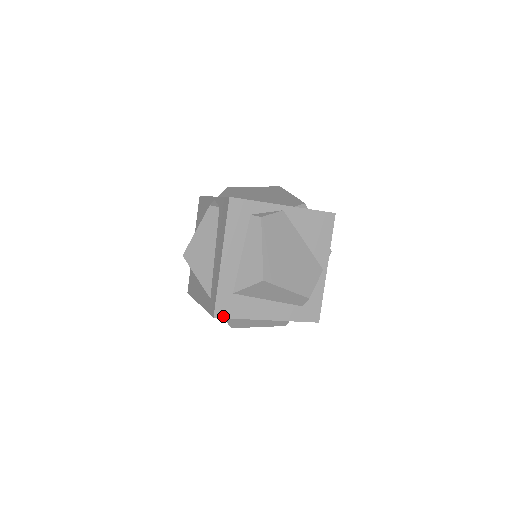
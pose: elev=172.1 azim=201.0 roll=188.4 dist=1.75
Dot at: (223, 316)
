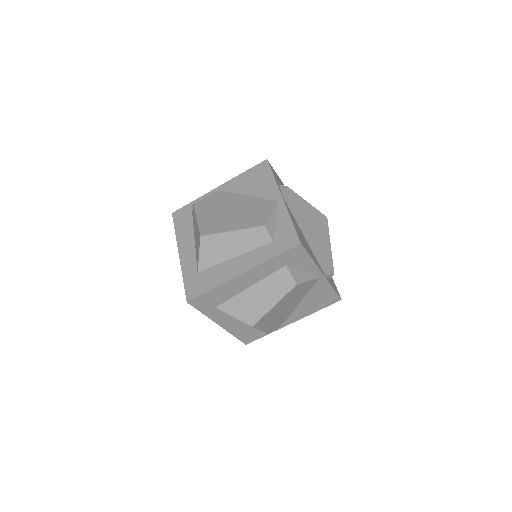
Dot at: (195, 296)
